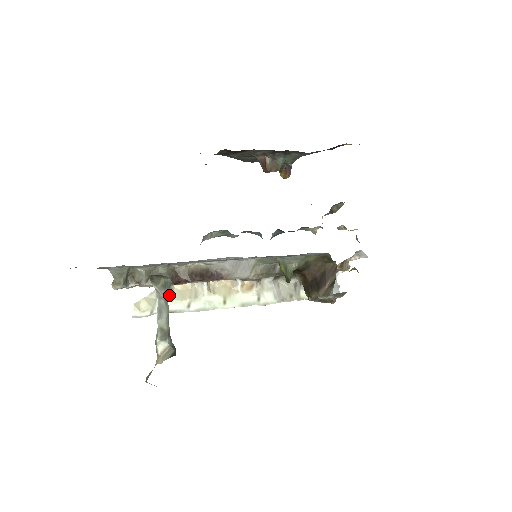
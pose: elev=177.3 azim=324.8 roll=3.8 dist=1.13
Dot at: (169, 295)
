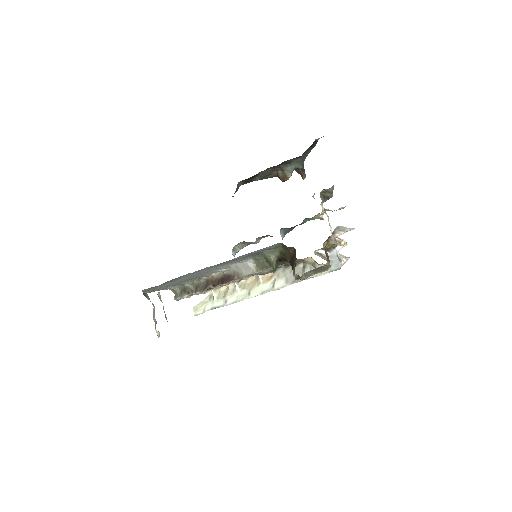
Dot at: (215, 297)
